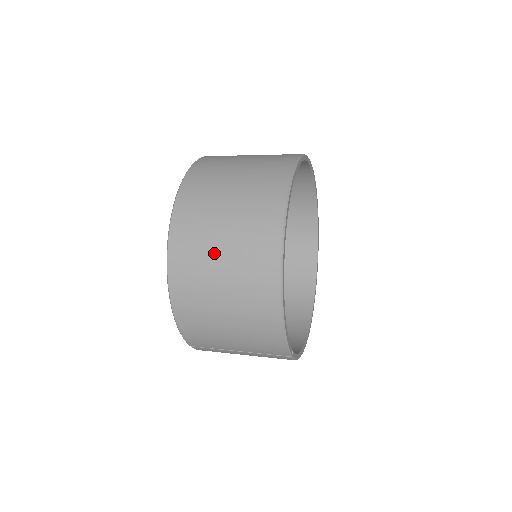
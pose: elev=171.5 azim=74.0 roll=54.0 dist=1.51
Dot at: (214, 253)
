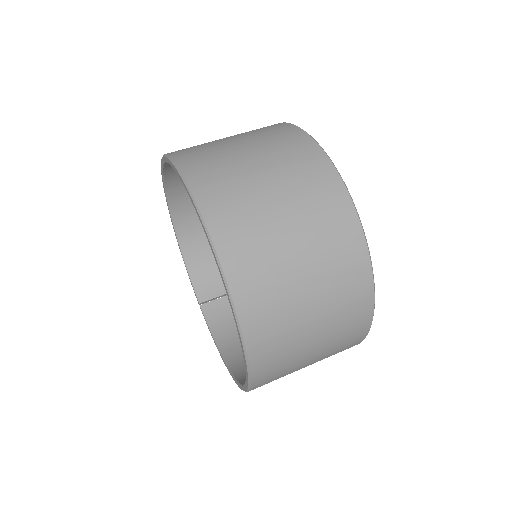
Dot at: occluded
